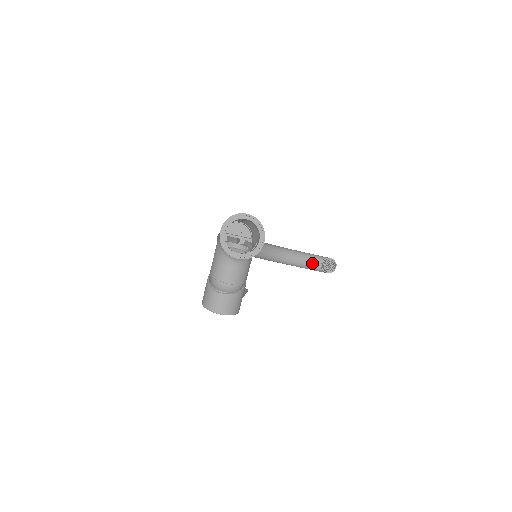
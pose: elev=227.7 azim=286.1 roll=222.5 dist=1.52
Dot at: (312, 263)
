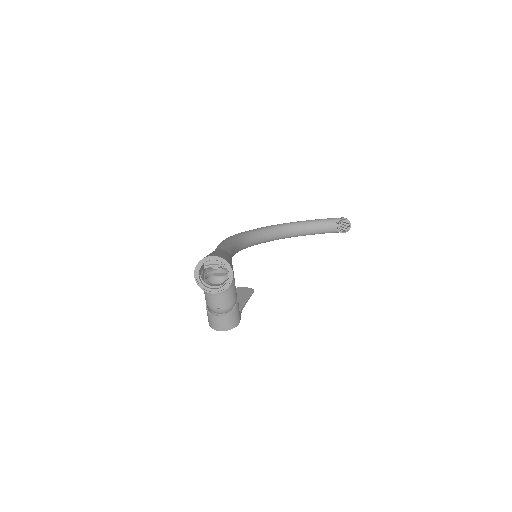
Dot at: (326, 228)
